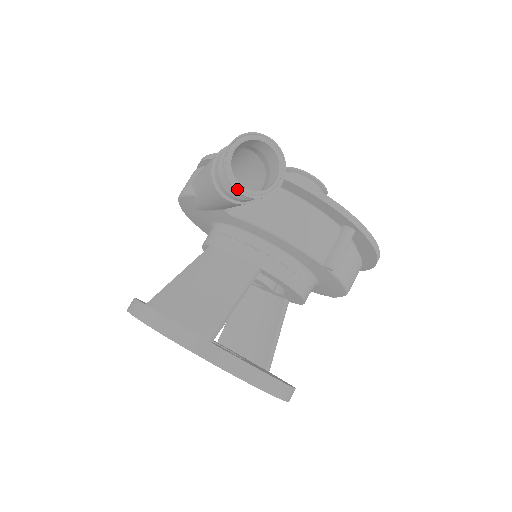
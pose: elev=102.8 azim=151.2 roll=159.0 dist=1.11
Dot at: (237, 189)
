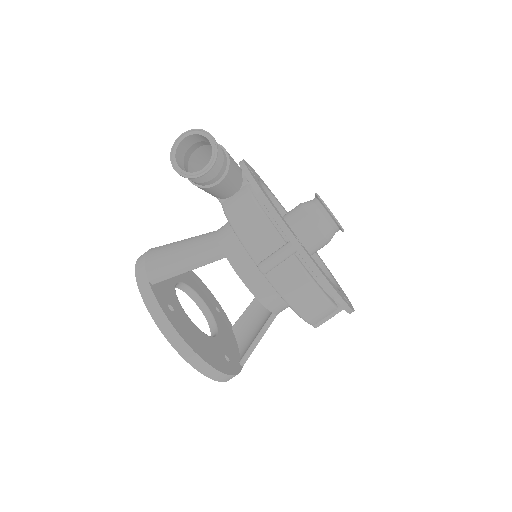
Dot at: (173, 166)
